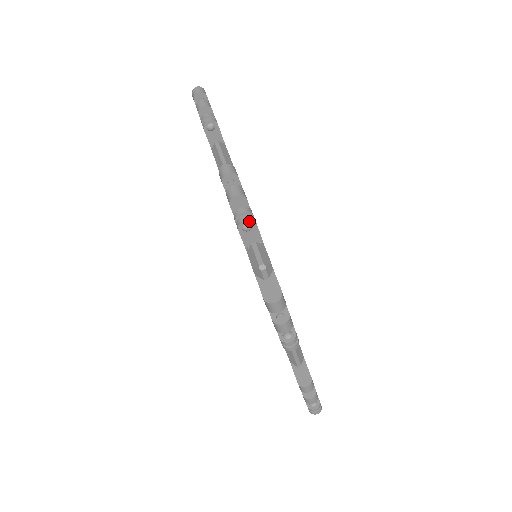
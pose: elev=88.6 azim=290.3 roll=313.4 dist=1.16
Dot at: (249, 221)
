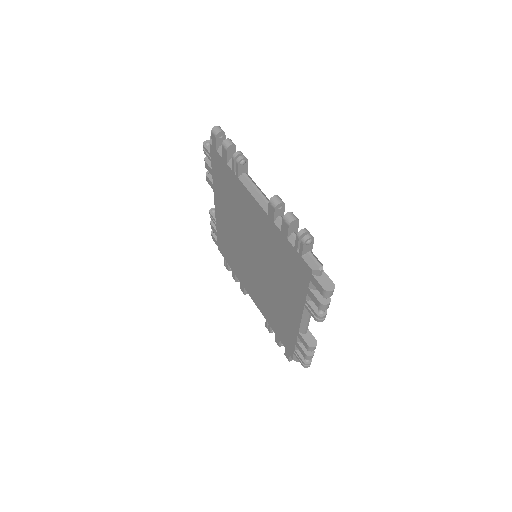
Dot at: (208, 141)
